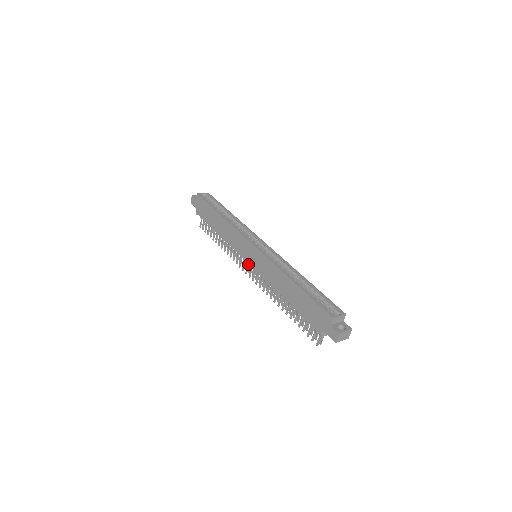
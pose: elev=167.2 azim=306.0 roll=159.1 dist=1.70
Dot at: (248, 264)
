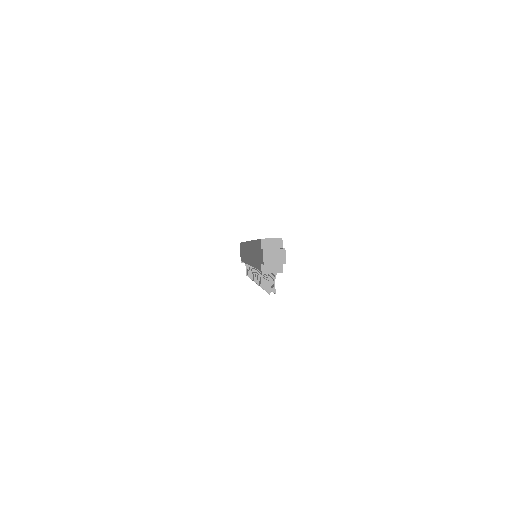
Dot at: occluded
